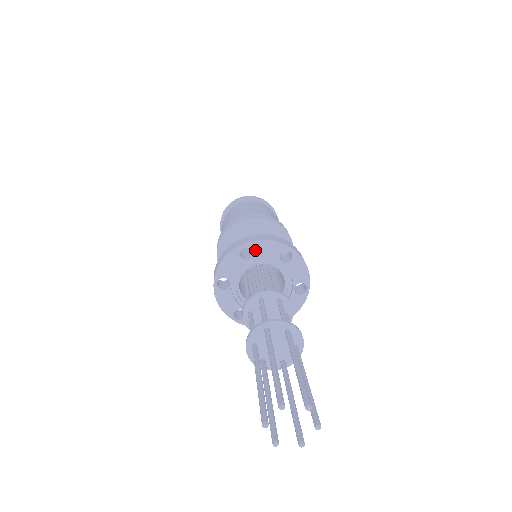
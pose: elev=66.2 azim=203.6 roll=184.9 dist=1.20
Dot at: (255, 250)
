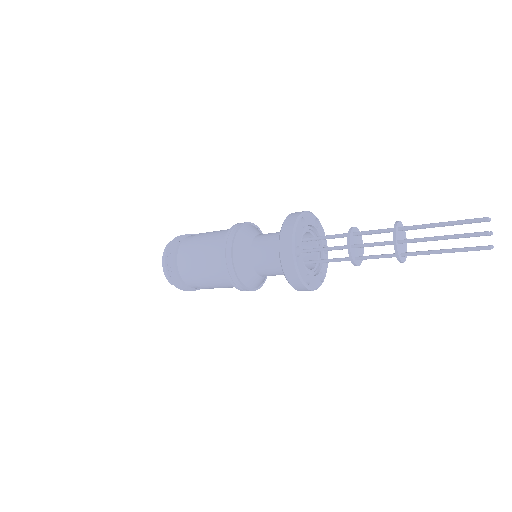
Dot at: (320, 227)
